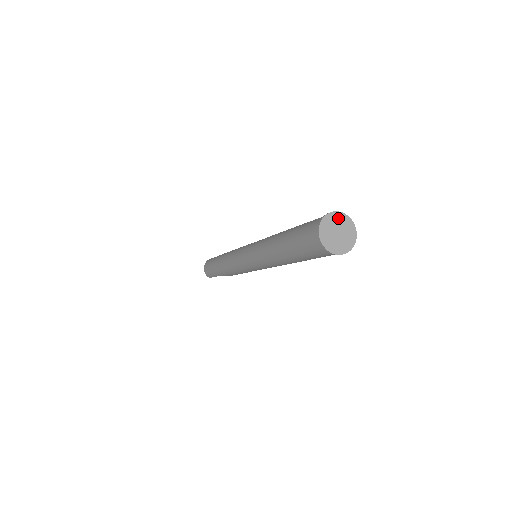
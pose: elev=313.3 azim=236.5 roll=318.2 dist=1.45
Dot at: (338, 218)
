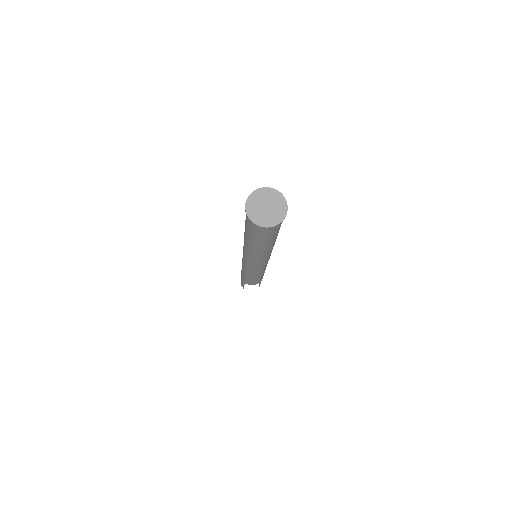
Dot at: (271, 194)
